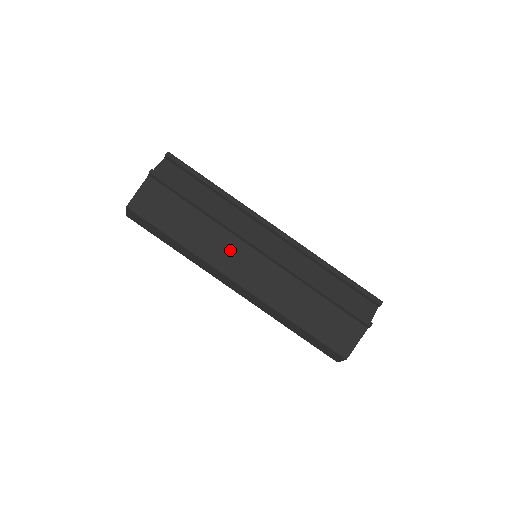
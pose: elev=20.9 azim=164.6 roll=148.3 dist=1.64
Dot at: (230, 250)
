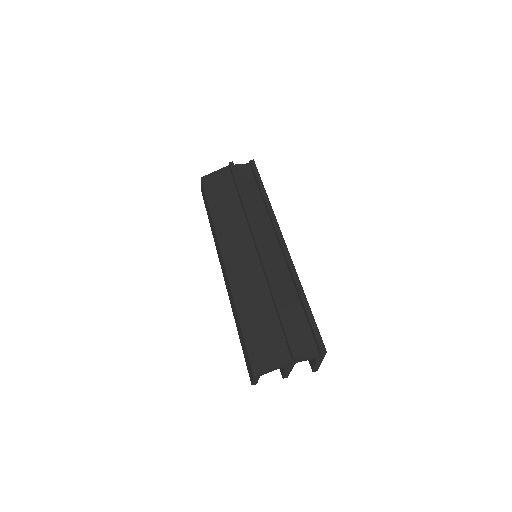
Dot at: (238, 235)
